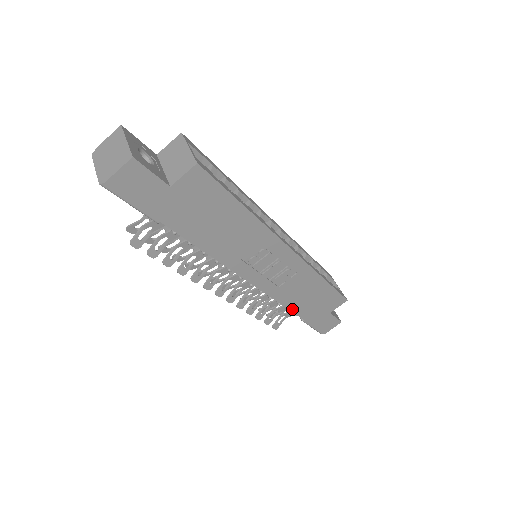
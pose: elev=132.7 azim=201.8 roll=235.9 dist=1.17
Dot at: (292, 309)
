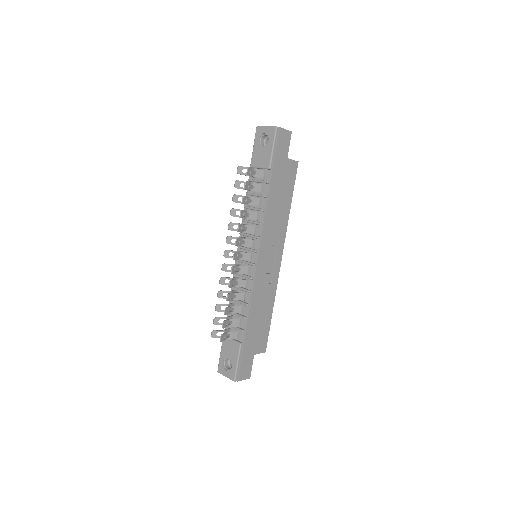
Dot at: (249, 318)
